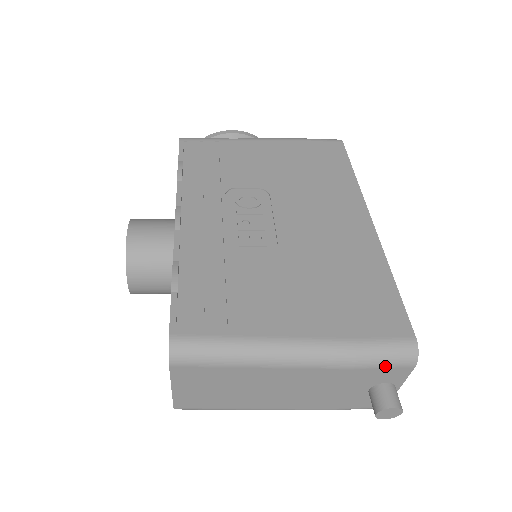
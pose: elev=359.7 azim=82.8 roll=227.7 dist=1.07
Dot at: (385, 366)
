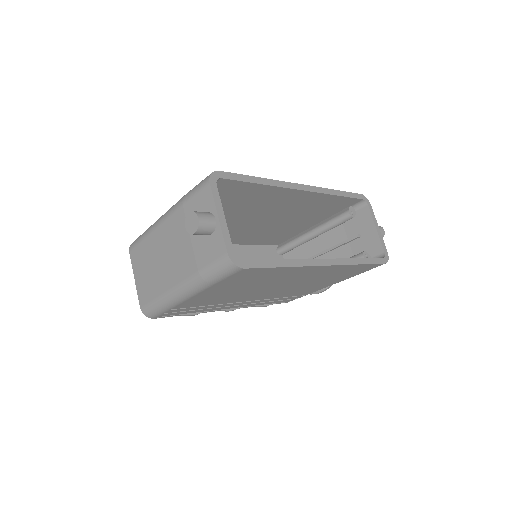
Dot at: (195, 193)
